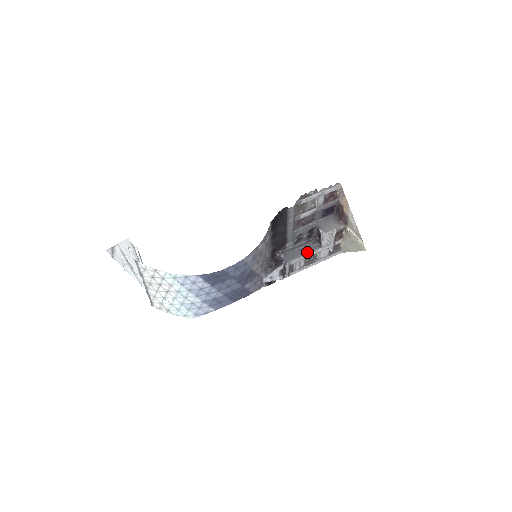
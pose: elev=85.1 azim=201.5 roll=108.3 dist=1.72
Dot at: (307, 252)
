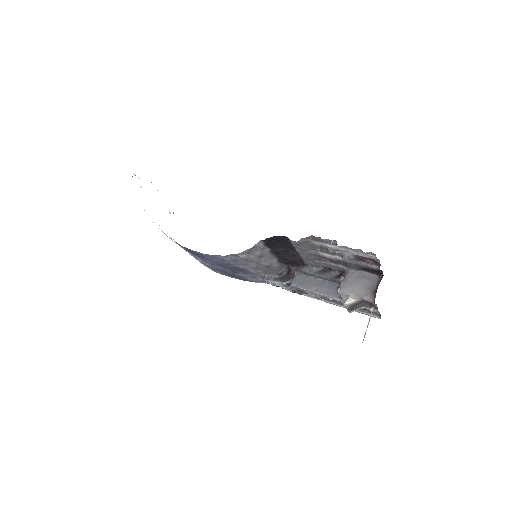
Dot at: (321, 291)
